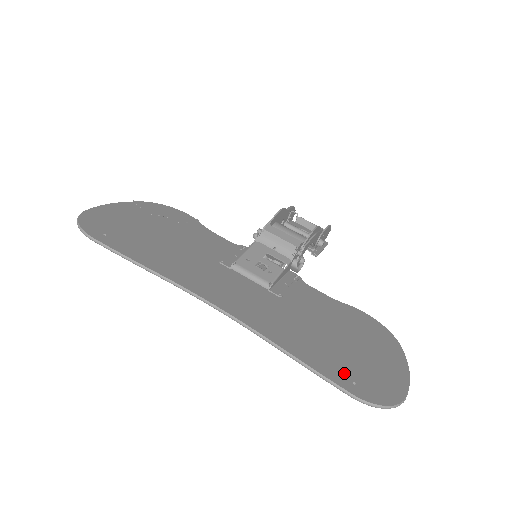
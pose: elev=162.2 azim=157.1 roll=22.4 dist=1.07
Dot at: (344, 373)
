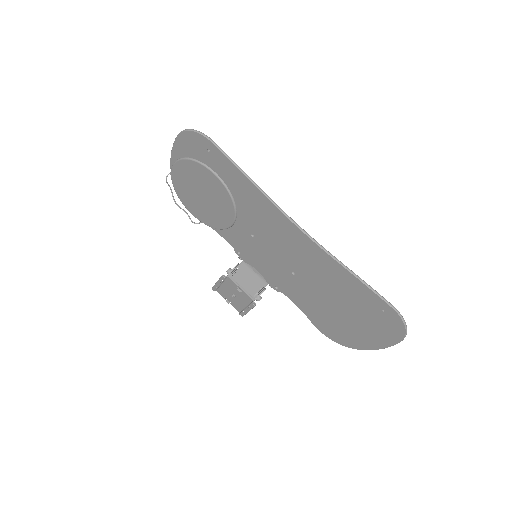
Dot at: (375, 304)
